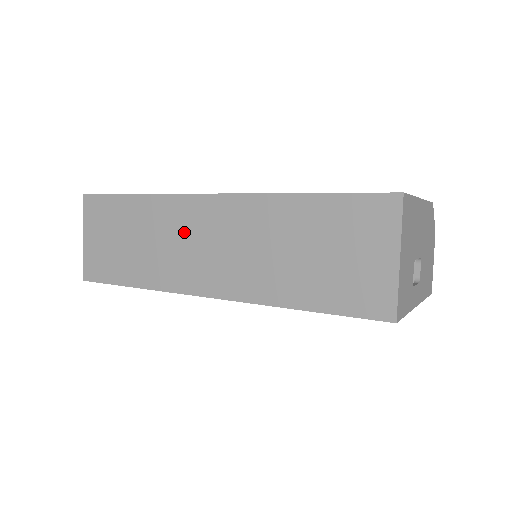
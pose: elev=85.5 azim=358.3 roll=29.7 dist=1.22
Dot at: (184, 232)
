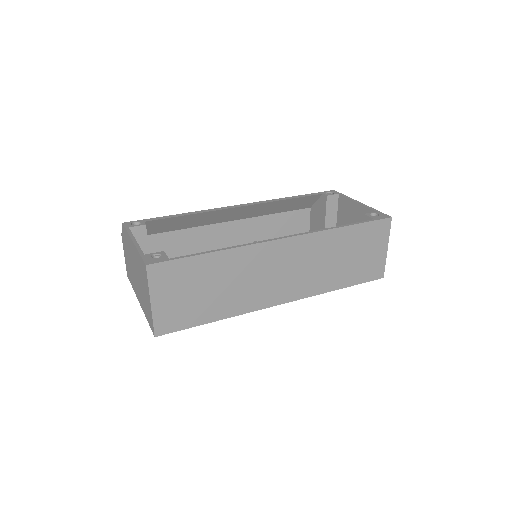
Dot at: (263, 269)
